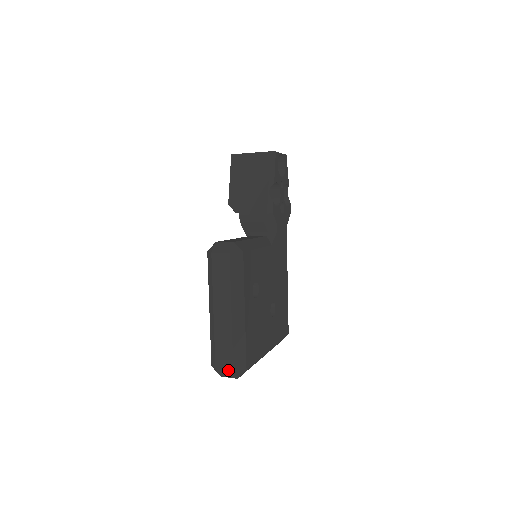
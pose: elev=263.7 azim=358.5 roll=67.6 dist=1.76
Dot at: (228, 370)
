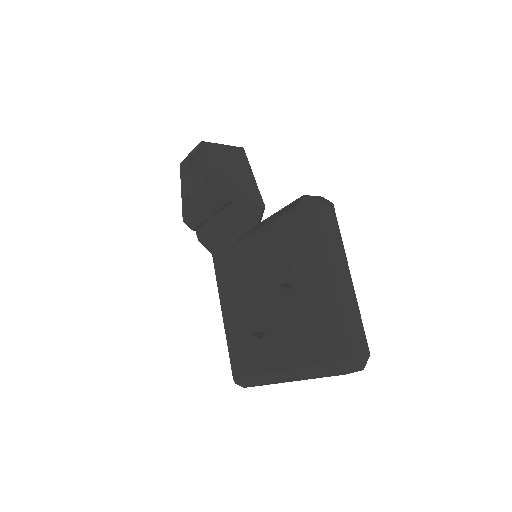
Dot at: (365, 353)
